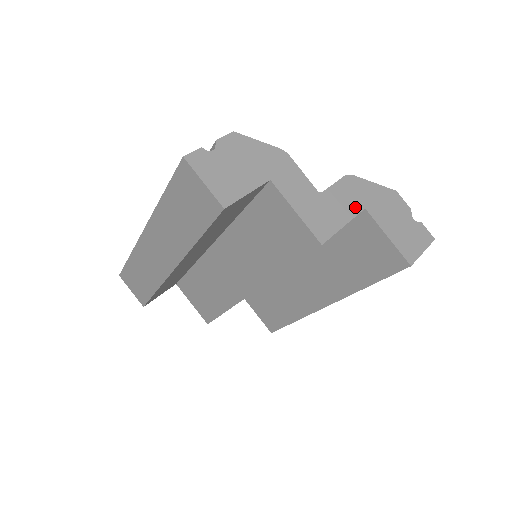
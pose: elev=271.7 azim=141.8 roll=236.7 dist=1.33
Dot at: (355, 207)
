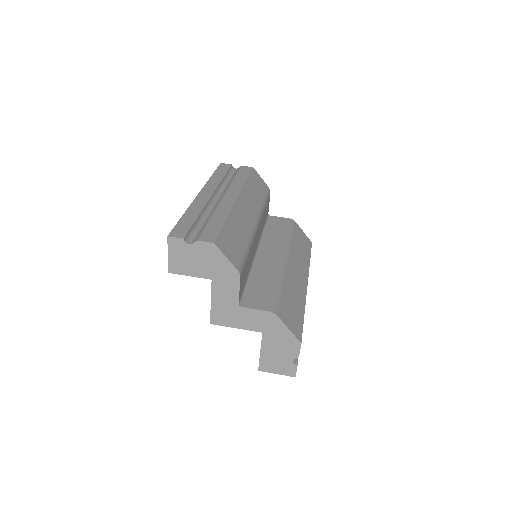
Dot at: (256, 327)
